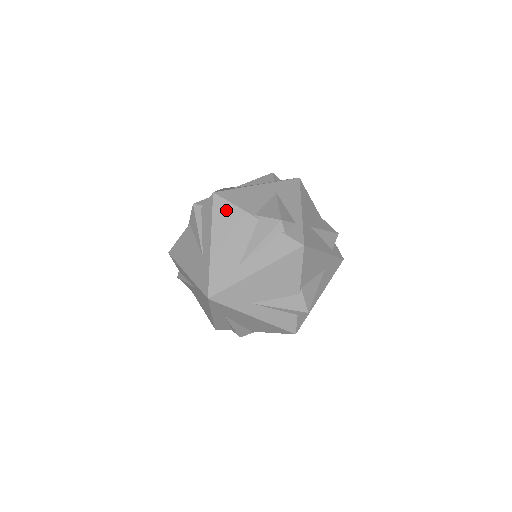
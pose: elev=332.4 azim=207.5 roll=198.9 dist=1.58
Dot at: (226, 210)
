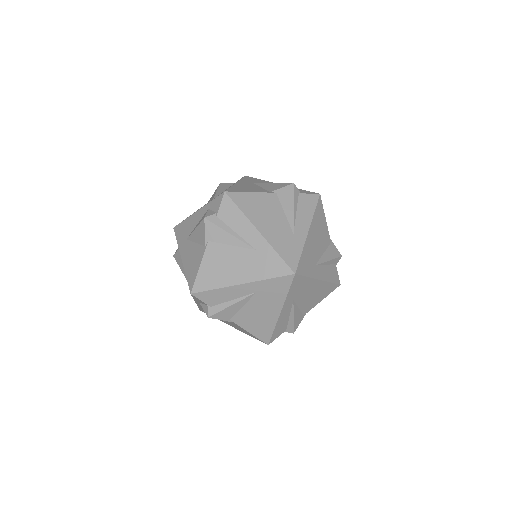
Dot at: (322, 215)
